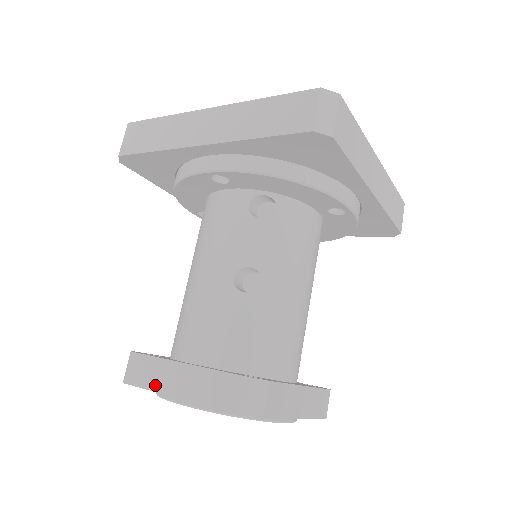
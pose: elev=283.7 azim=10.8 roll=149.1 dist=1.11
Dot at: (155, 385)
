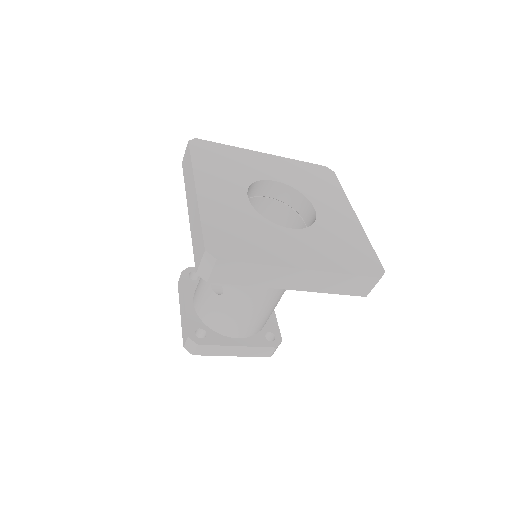
Dot at: (180, 299)
